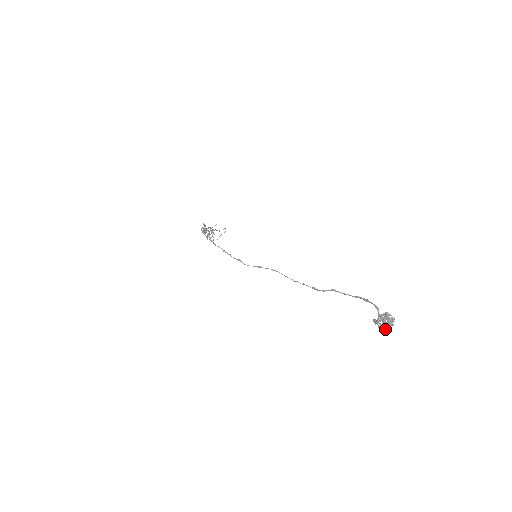
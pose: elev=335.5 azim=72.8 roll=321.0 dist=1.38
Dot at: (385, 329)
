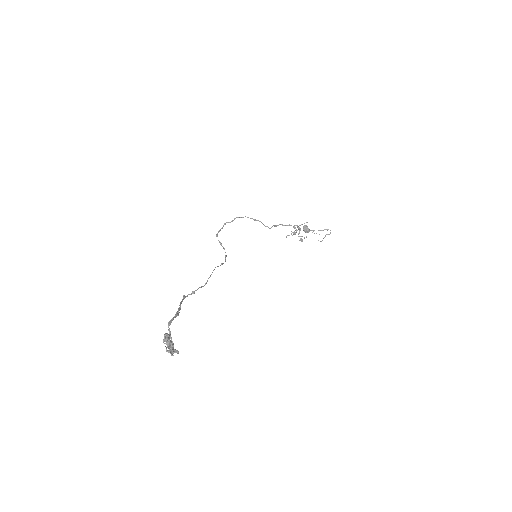
Dot at: (173, 355)
